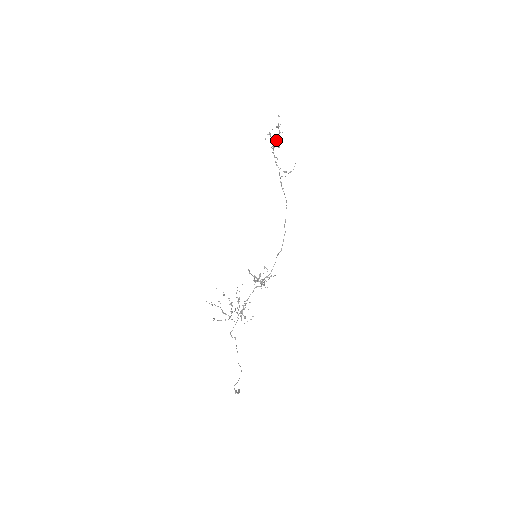
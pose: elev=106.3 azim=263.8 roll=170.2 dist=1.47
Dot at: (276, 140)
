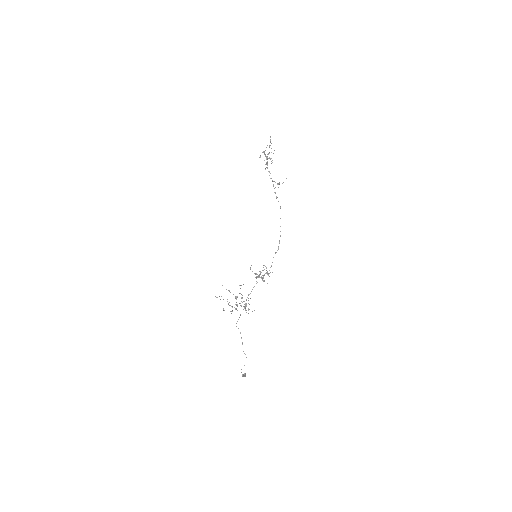
Dot at: (269, 157)
